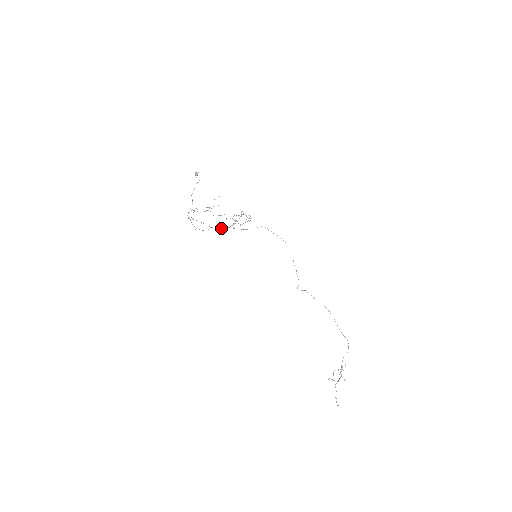
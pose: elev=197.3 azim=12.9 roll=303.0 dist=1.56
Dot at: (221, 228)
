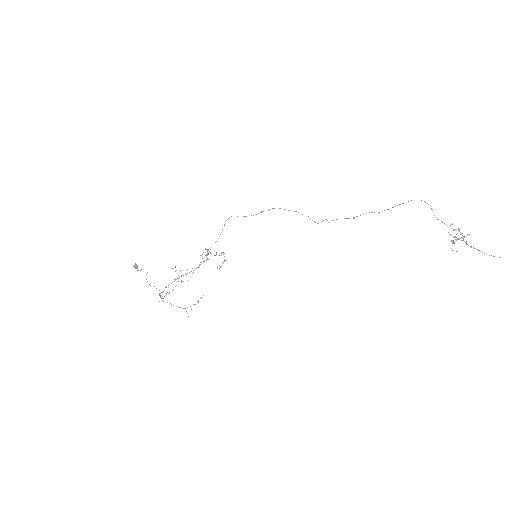
Dot at: occluded
